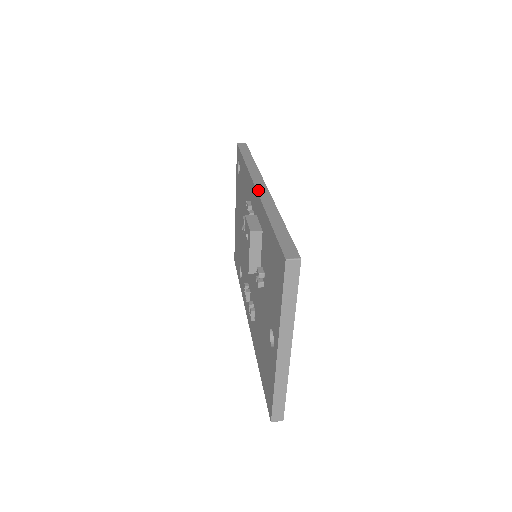
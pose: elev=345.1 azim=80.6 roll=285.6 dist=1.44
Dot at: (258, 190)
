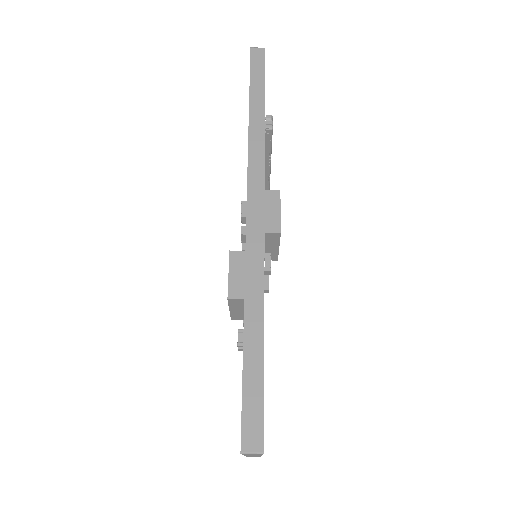
Dot at: (248, 226)
